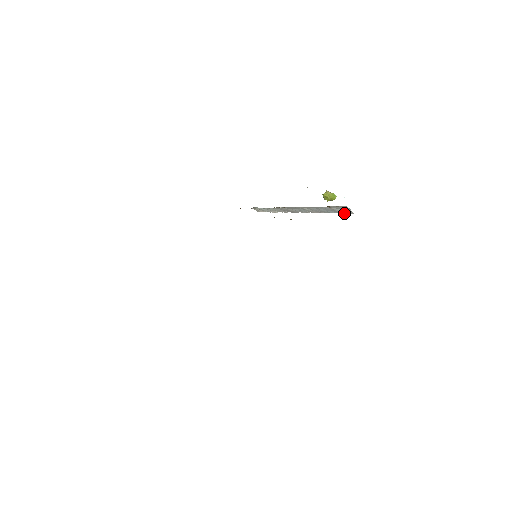
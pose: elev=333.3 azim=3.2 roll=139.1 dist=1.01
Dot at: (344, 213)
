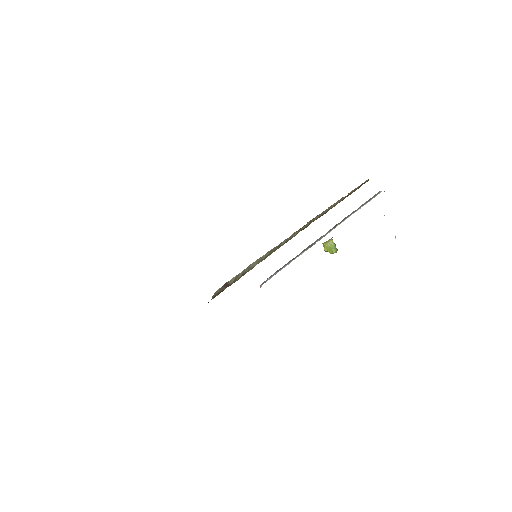
Dot at: occluded
